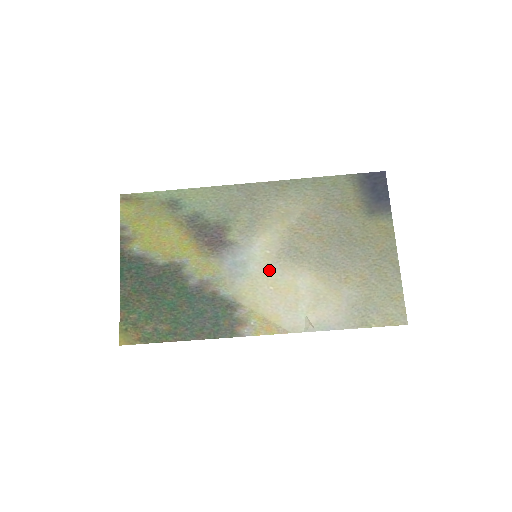
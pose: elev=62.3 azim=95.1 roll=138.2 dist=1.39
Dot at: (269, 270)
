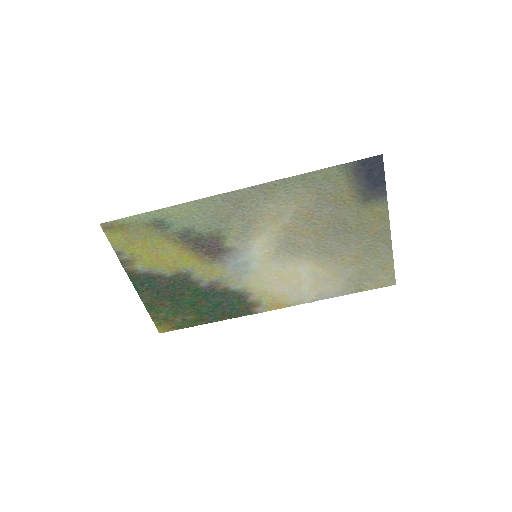
Dot at: (271, 265)
